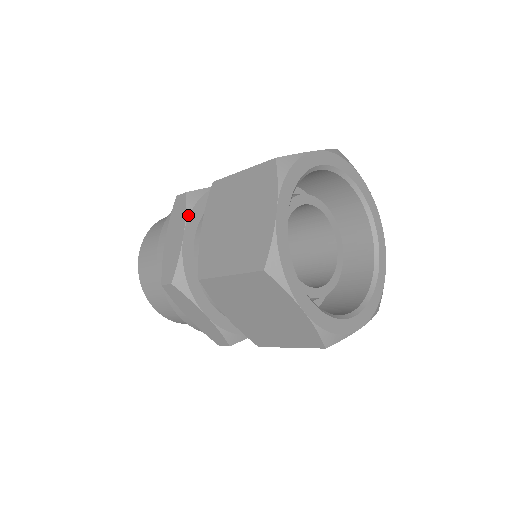
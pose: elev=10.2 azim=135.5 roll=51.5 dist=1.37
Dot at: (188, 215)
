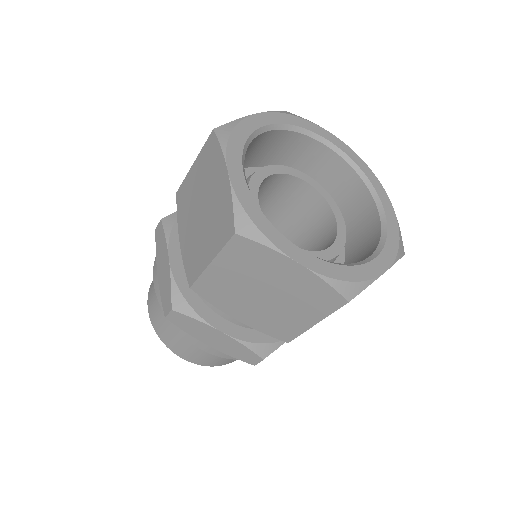
Dot at: occluded
